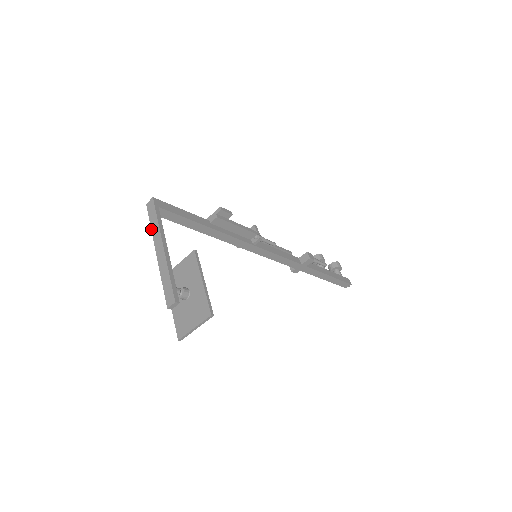
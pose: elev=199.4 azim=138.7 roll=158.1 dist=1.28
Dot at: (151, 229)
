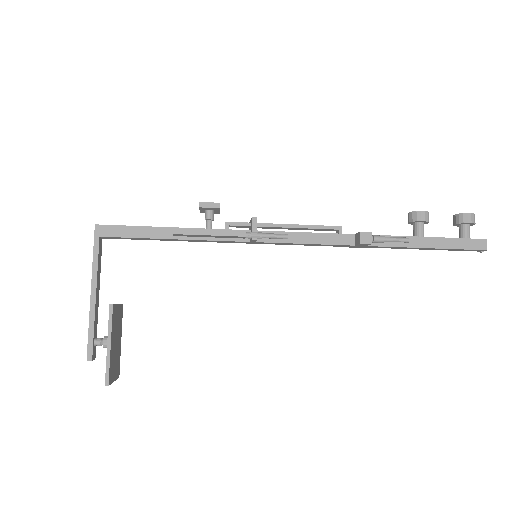
Dot at: occluded
